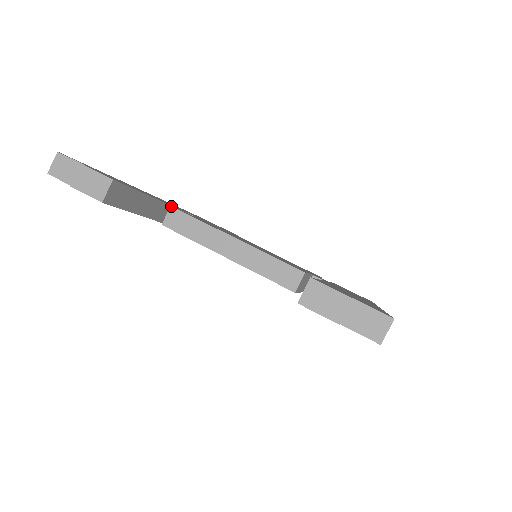
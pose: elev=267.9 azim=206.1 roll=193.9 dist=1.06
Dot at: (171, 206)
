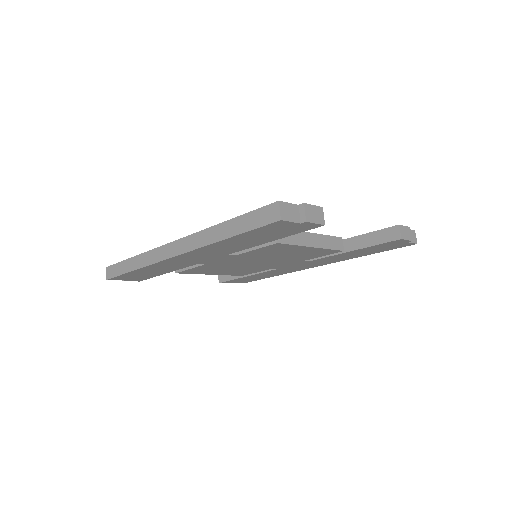
Dot at: occluded
